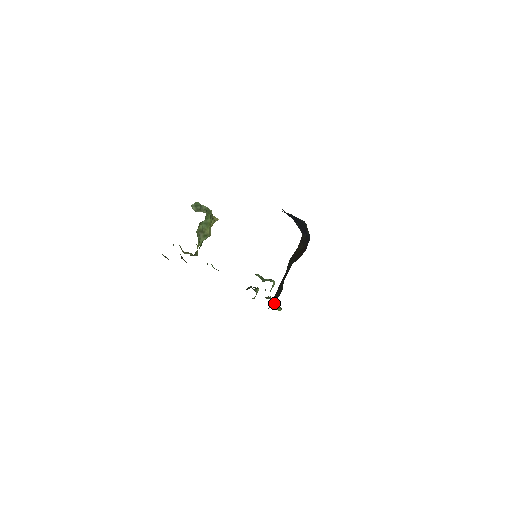
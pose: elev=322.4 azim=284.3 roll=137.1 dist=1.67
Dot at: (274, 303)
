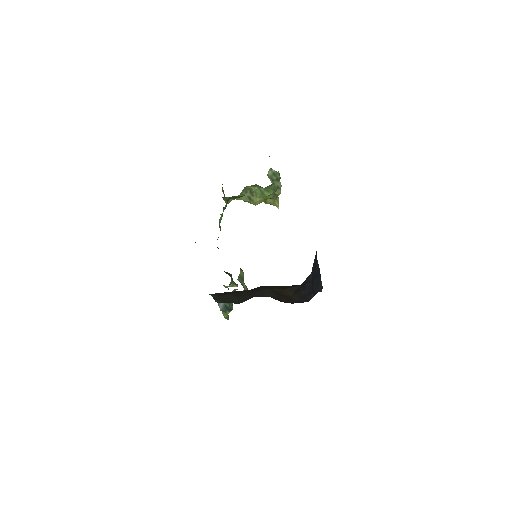
Dot at: (225, 304)
